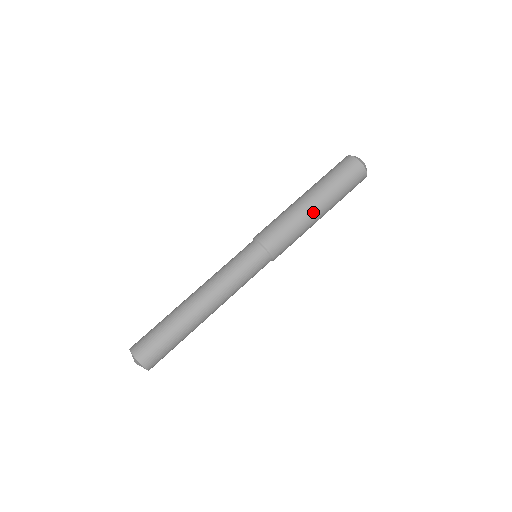
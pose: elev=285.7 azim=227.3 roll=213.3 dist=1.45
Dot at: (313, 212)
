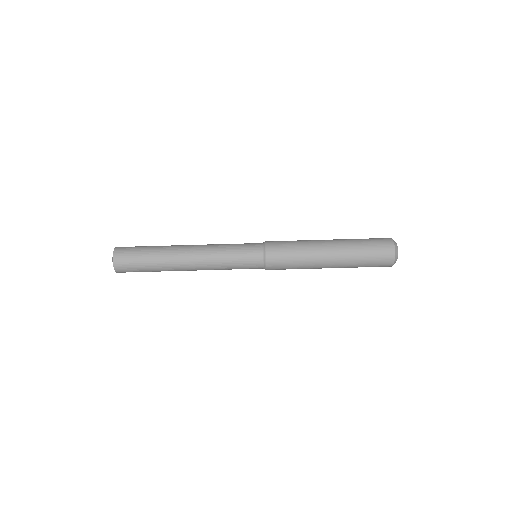
Dot at: (324, 254)
